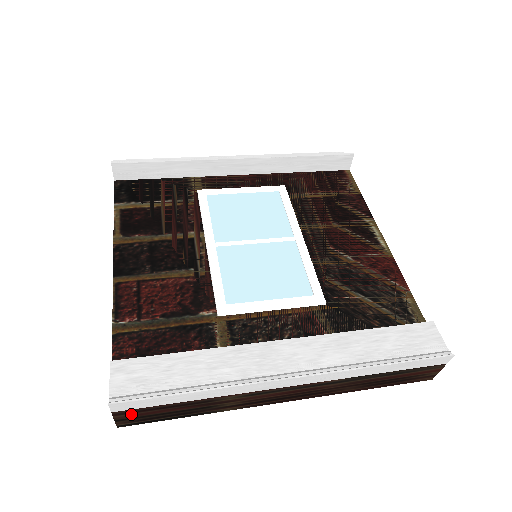
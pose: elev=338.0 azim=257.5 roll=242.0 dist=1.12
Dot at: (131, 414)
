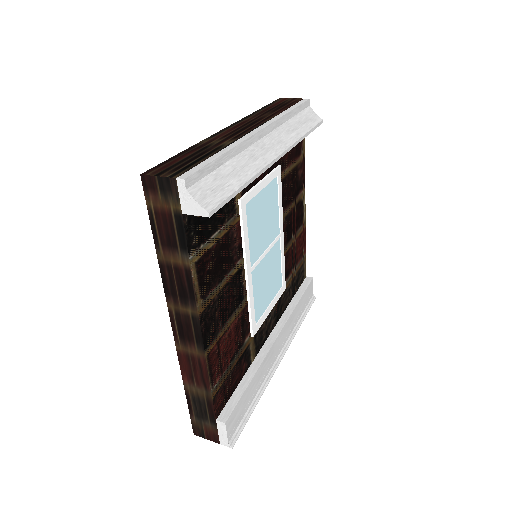
Dot at: occluded
